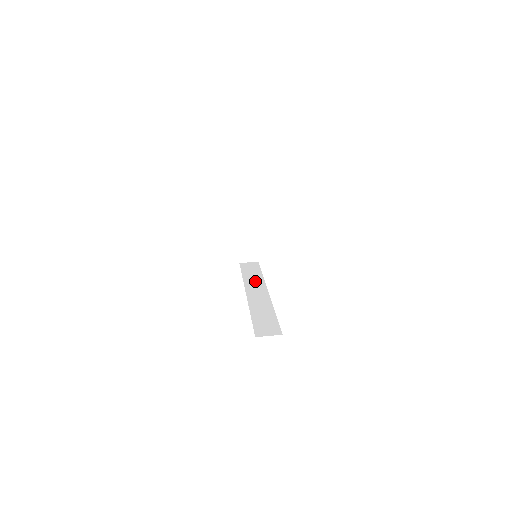
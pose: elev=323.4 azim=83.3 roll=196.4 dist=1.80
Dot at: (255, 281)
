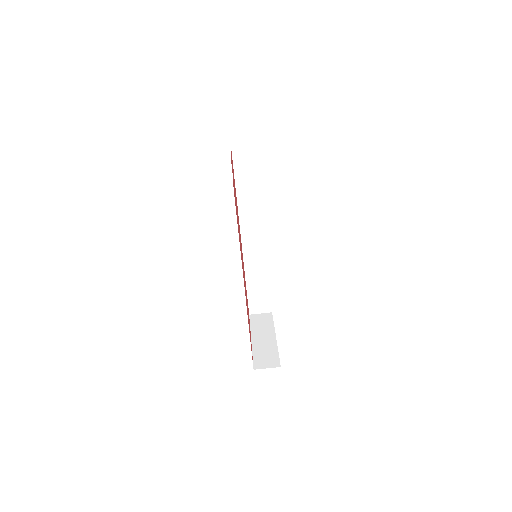
Dot at: (252, 206)
